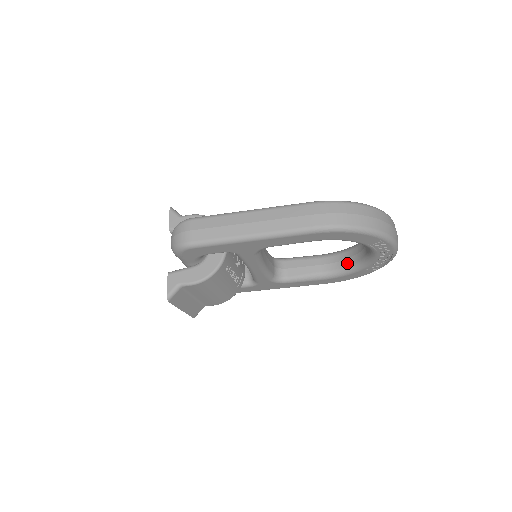
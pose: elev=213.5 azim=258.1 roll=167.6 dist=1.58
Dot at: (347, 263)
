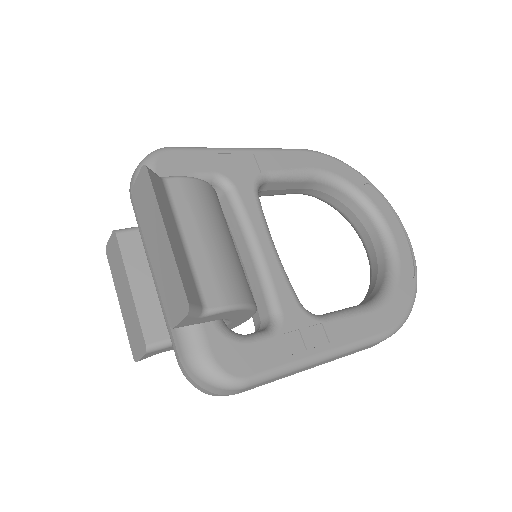
Dot at: (331, 201)
